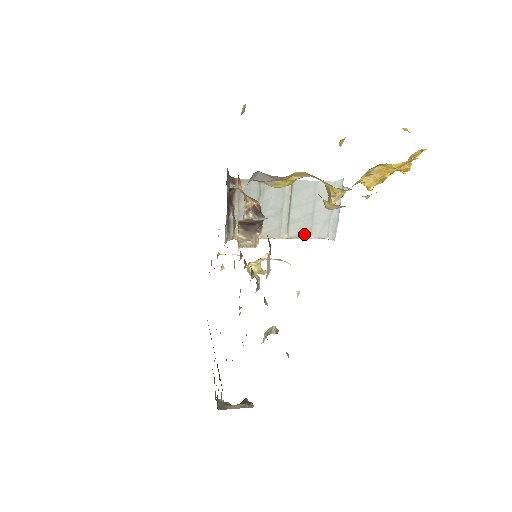
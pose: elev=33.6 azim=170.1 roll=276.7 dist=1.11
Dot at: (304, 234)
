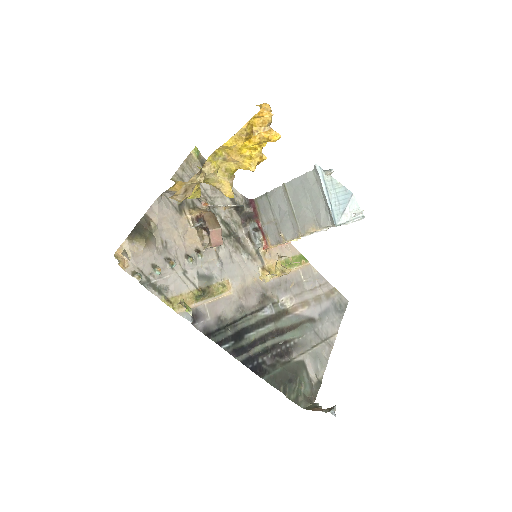
Dot at: (312, 228)
